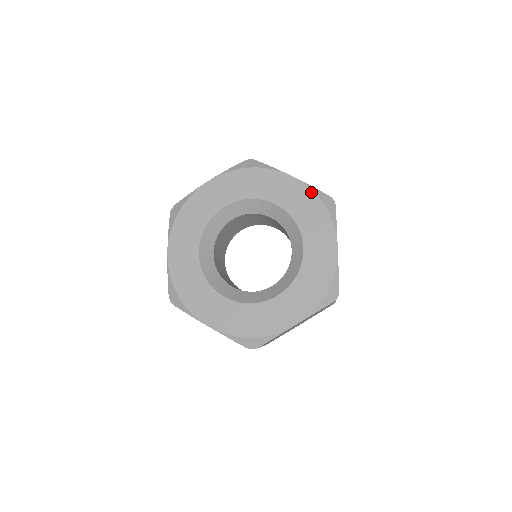
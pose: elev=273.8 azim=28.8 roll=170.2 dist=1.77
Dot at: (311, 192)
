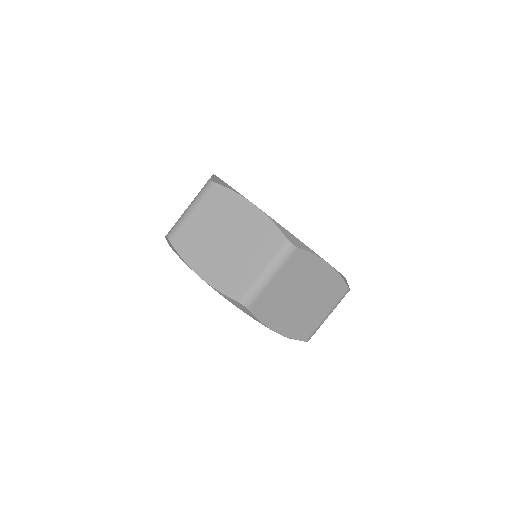
Dot at: occluded
